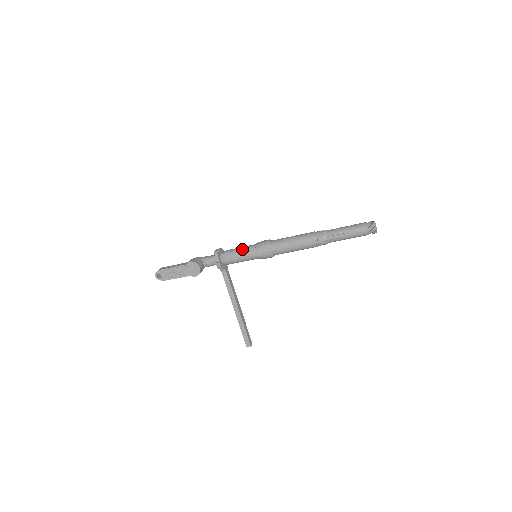
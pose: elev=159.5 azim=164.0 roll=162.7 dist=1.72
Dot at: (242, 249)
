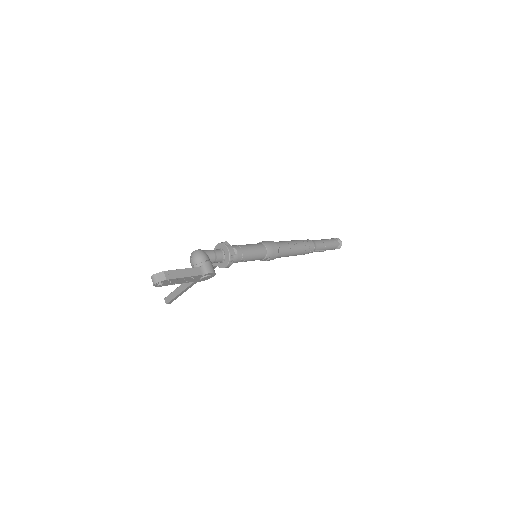
Dot at: (254, 254)
